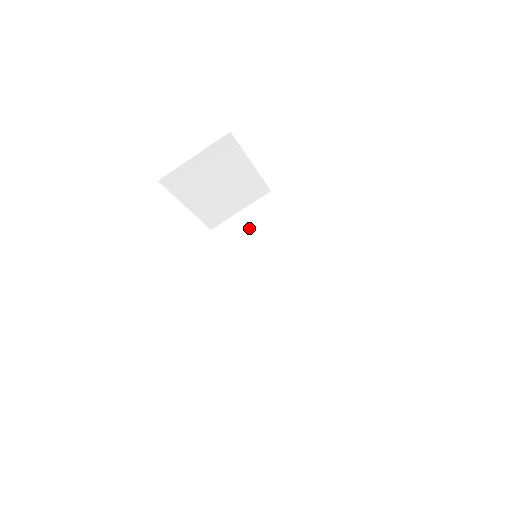
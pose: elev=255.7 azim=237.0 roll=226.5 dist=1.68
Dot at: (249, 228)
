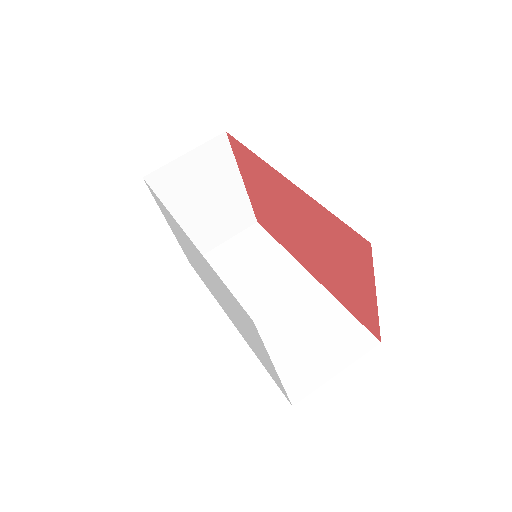
Dot at: (235, 256)
